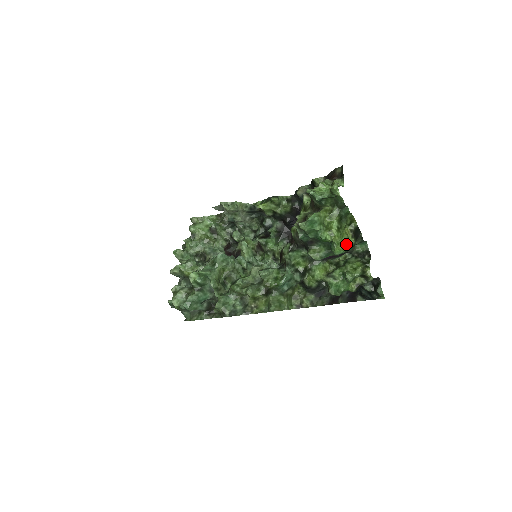
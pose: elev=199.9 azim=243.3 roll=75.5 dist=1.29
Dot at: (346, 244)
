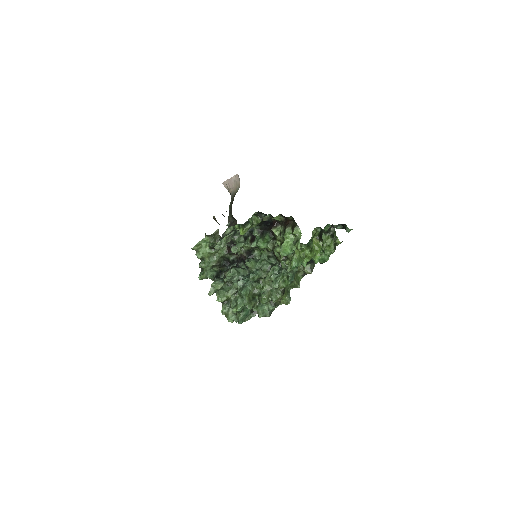
Dot at: (319, 250)
